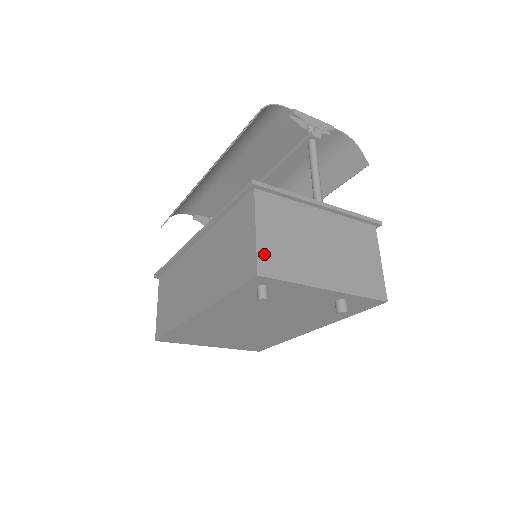
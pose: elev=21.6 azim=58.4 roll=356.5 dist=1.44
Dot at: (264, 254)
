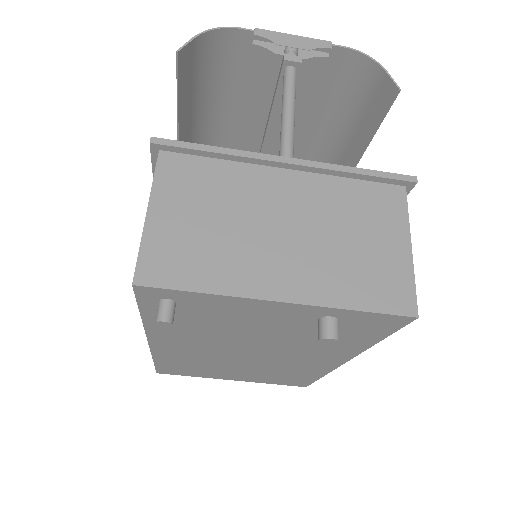
Dot at: (154, 249)
